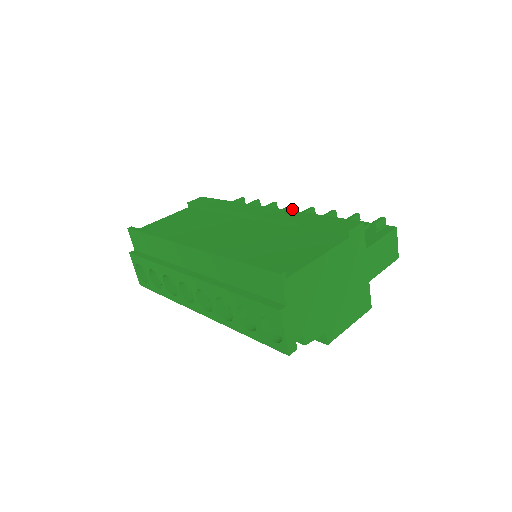
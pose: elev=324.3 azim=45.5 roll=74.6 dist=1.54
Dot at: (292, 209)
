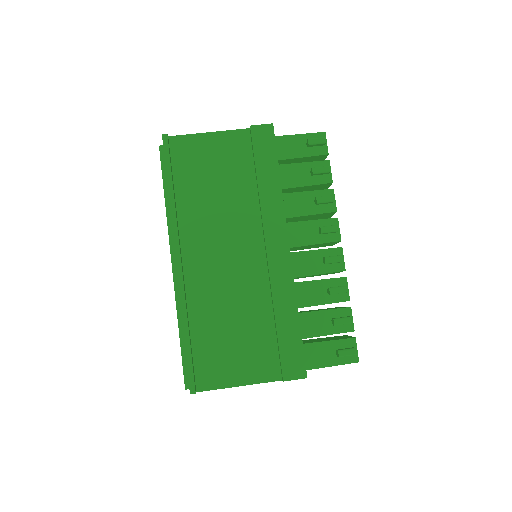
Dot at: (332, 232)
